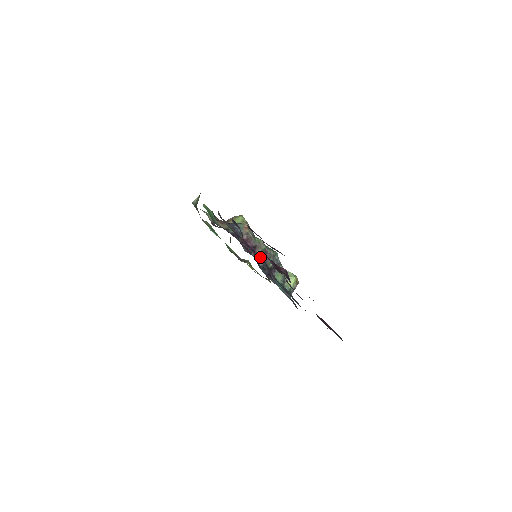
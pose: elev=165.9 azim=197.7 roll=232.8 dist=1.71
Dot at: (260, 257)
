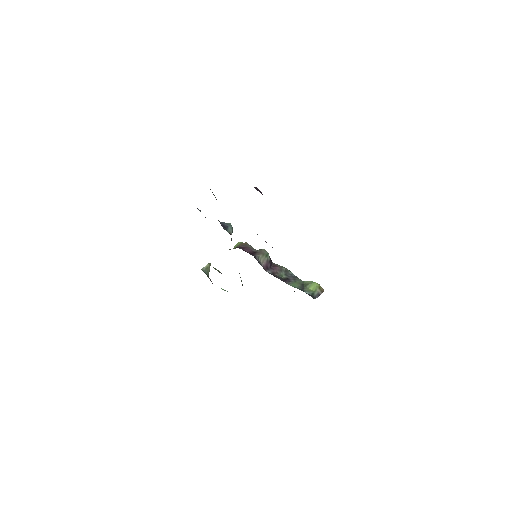
Dot at: occluded
